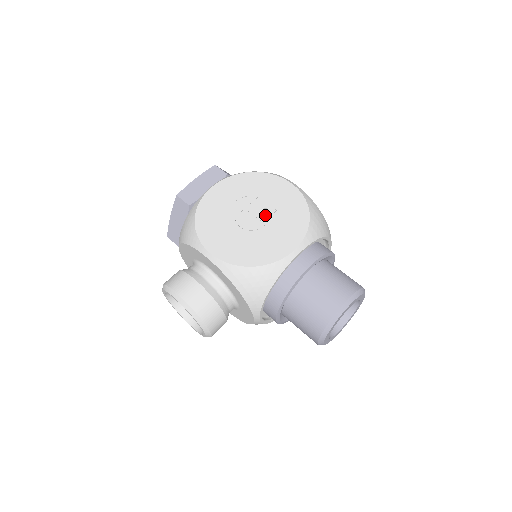
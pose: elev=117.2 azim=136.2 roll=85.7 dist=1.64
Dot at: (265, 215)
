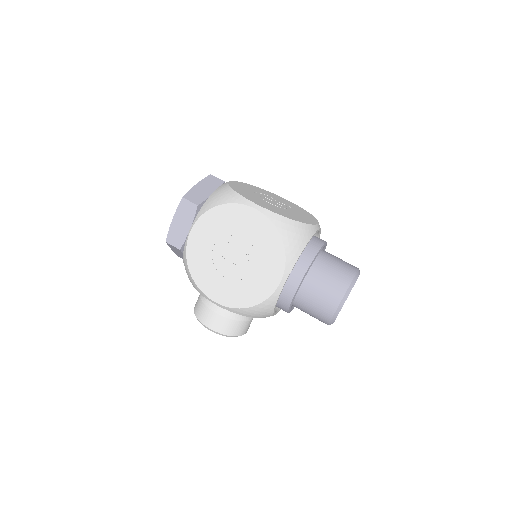
Dot at: (244, 253)
